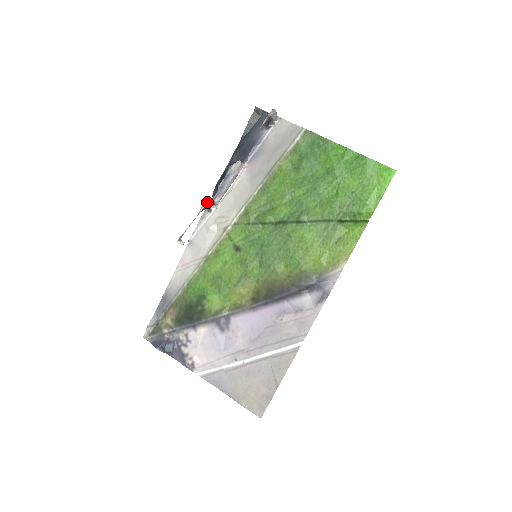
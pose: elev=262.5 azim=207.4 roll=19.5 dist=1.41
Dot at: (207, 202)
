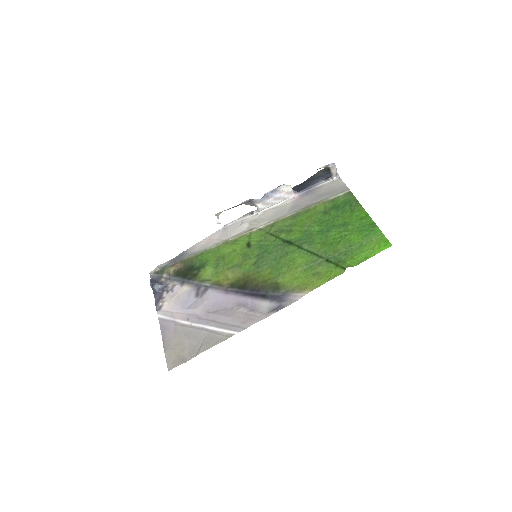
Dot at: (251, 199)
